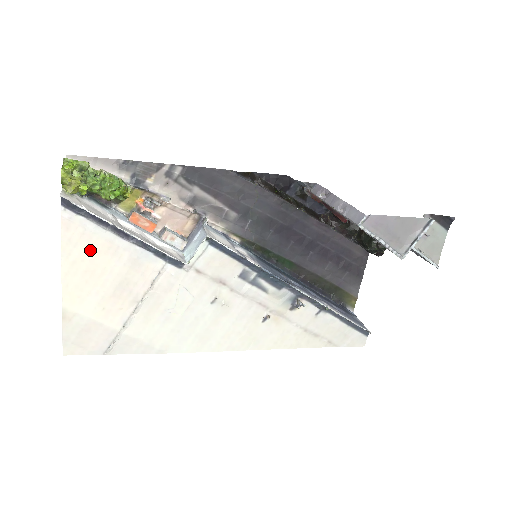
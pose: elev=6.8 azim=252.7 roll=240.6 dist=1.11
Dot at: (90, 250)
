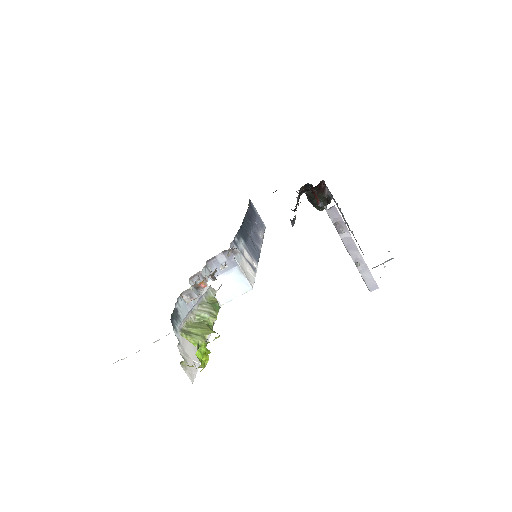
Dot at: occluded
